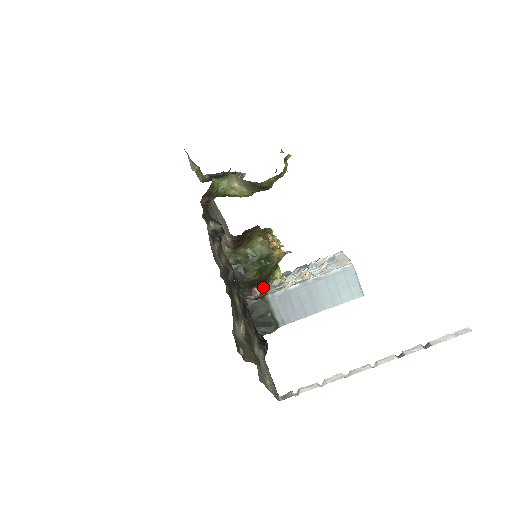
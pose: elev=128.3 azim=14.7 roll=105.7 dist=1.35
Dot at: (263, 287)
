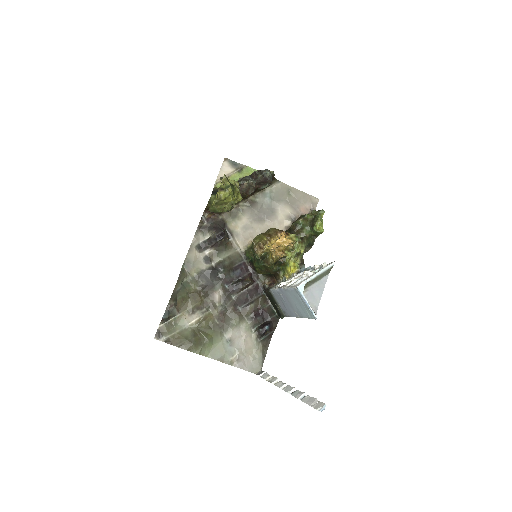
Dot at: (276, 279)
